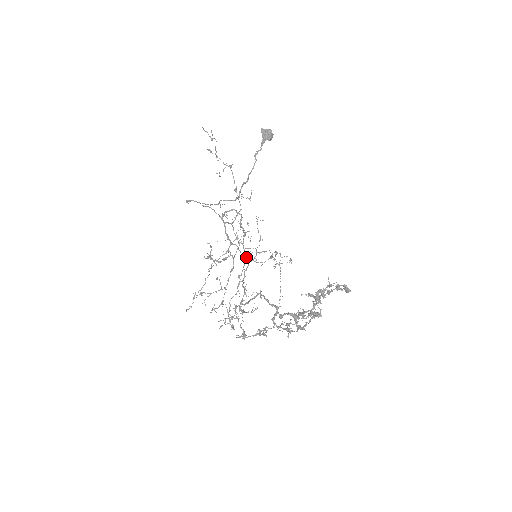
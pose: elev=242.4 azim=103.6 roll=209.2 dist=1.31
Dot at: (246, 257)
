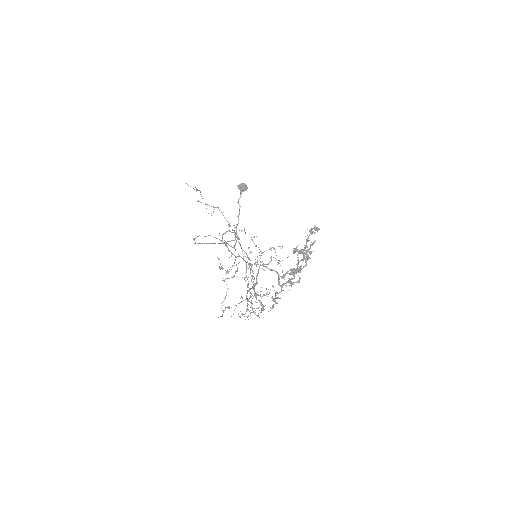
Dot at: occluded
